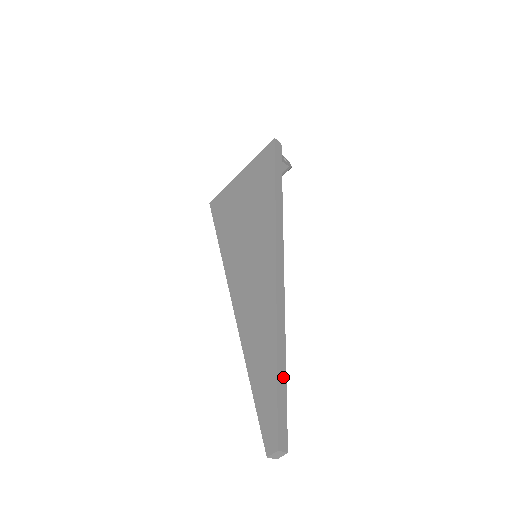
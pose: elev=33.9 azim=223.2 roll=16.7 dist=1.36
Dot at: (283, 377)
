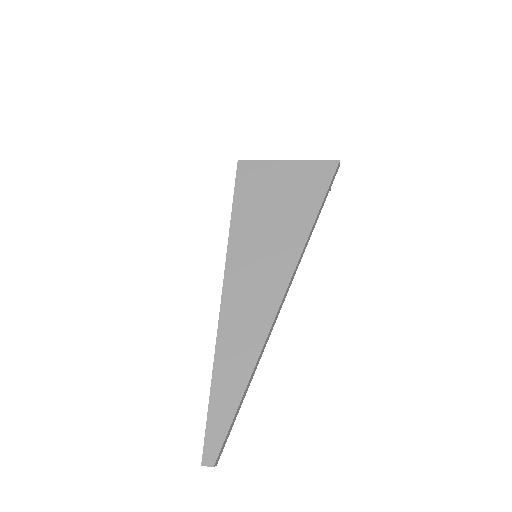
Dot at: (240, 405)
